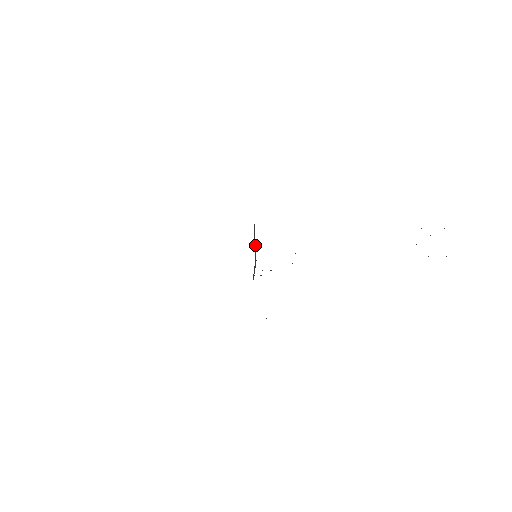
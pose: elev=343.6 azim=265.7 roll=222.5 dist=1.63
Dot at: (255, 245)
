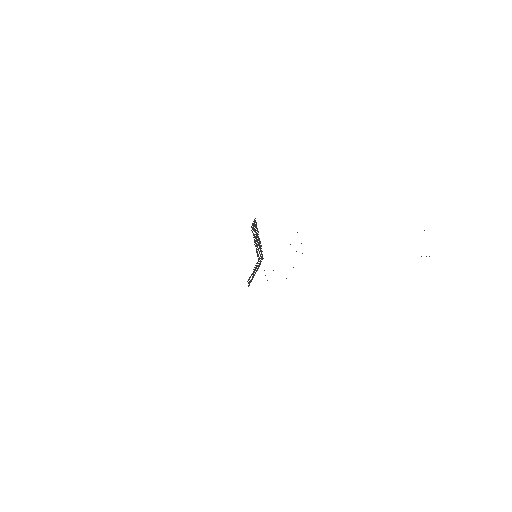
Dot at: (259, 241)
